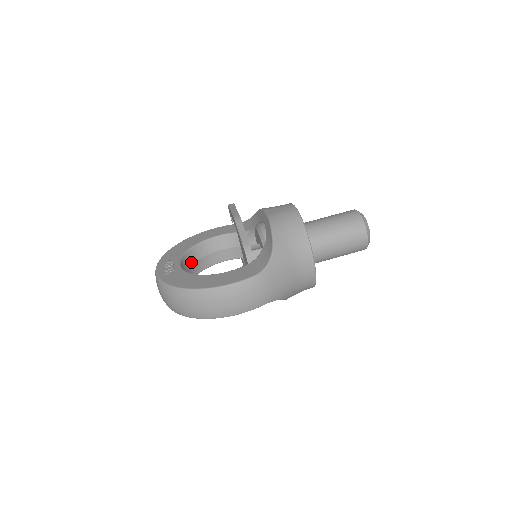
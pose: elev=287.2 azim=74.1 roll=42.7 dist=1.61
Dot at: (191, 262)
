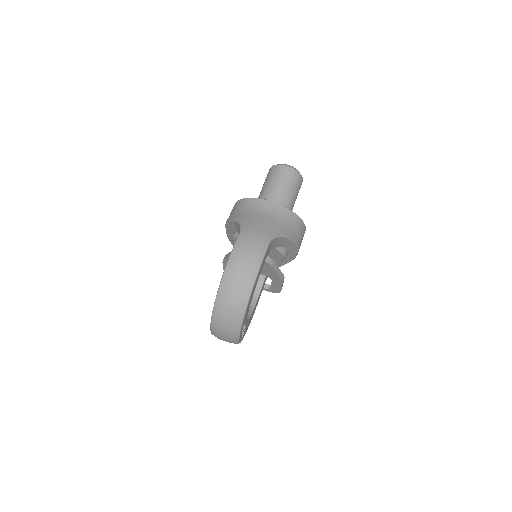
Dot at: occluded
